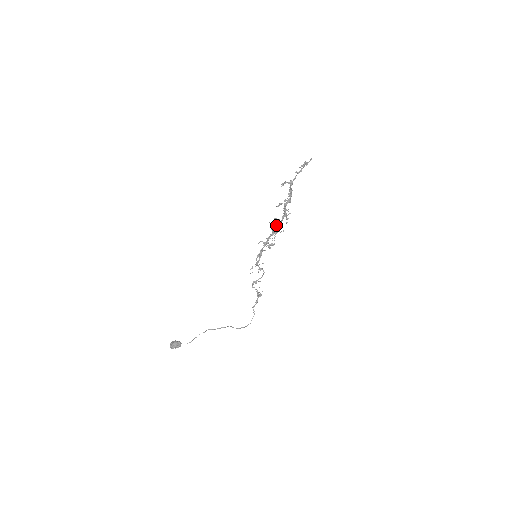
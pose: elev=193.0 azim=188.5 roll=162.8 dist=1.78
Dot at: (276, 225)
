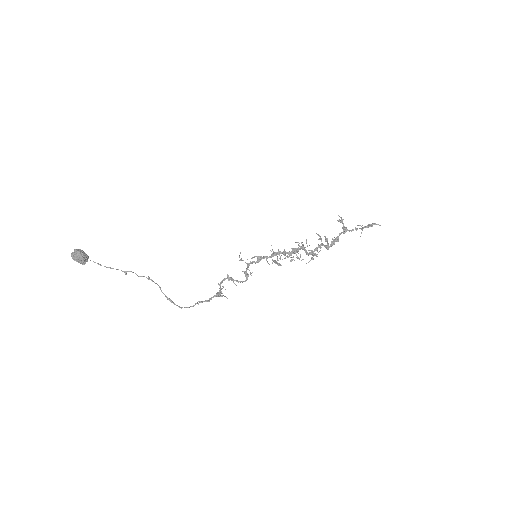
Dot at: (303, 244)
